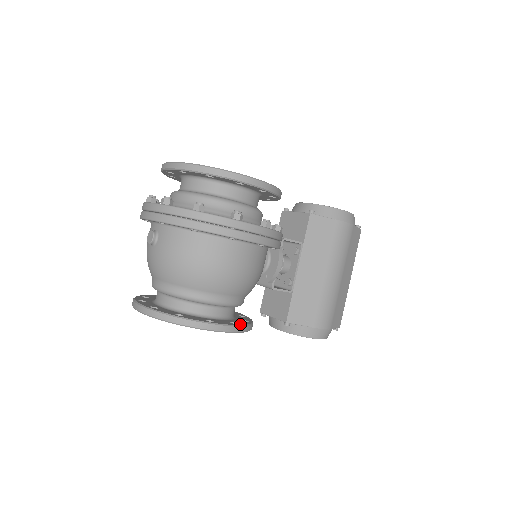
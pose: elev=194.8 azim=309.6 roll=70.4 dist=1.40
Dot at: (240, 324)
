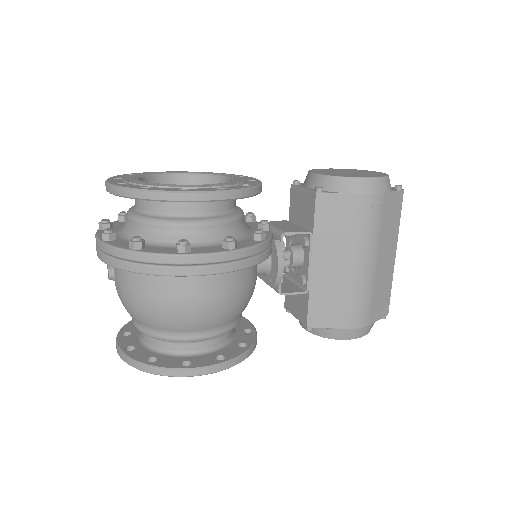
Dot at: (227, 359)
